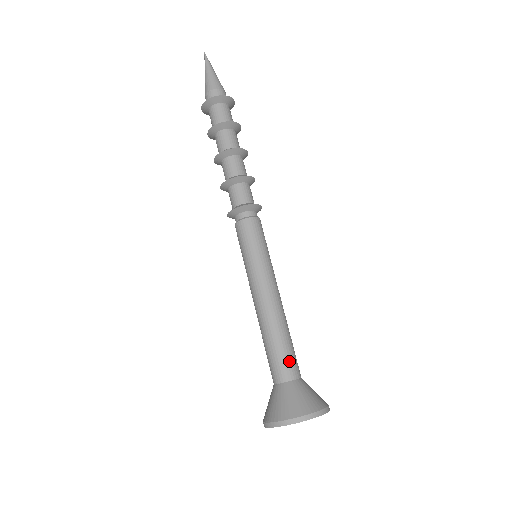
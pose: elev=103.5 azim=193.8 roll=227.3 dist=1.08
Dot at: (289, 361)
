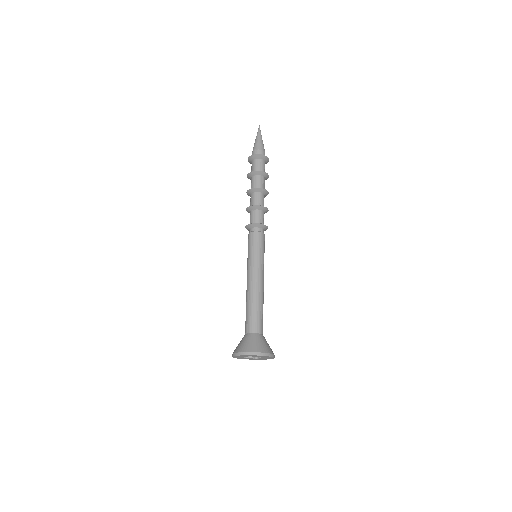
Dot at: (257, 322)
